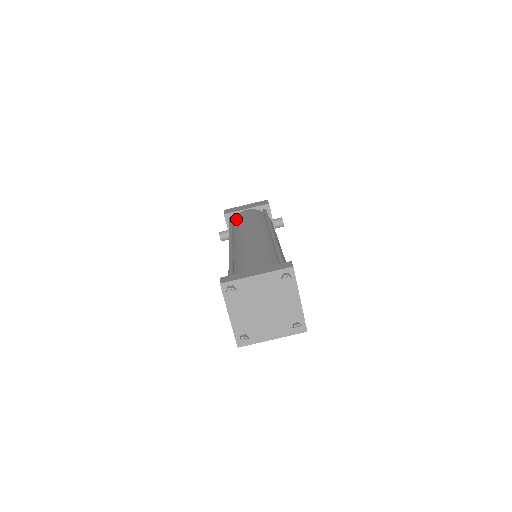
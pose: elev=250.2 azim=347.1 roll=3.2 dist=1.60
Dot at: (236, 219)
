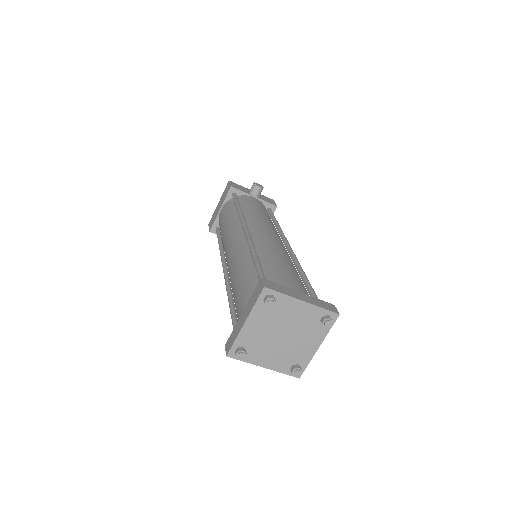
Dot at: occluded
